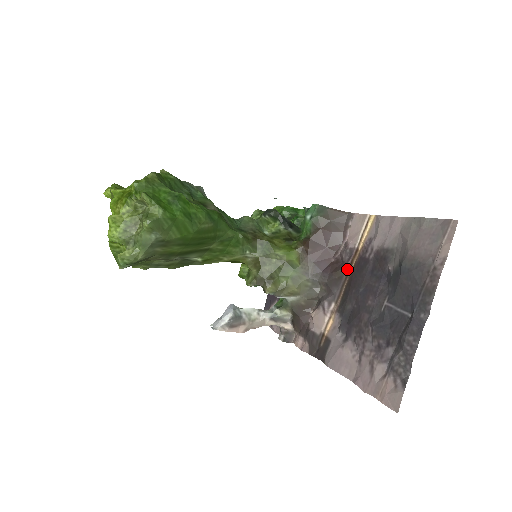
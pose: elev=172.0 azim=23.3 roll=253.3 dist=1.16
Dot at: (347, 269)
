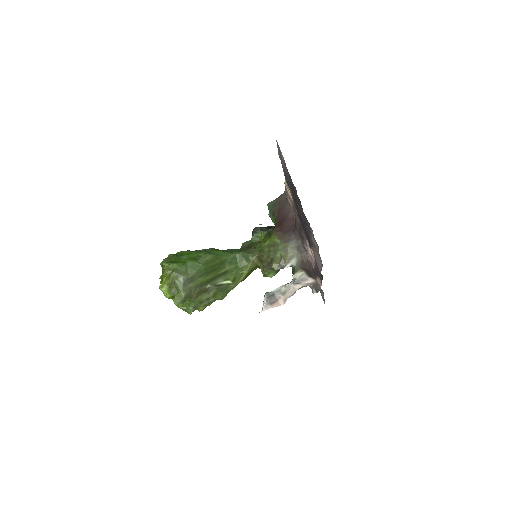
Dot at: (297, 217)
